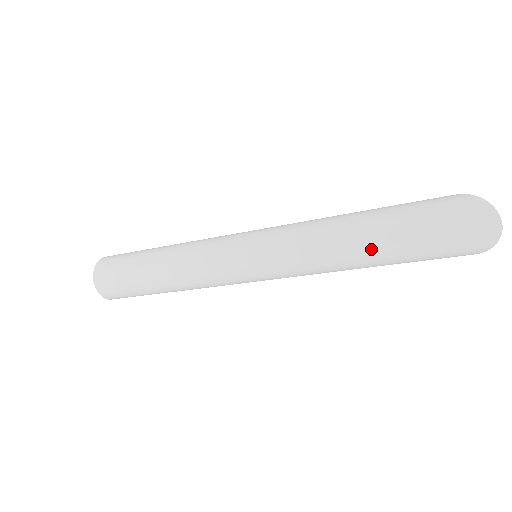
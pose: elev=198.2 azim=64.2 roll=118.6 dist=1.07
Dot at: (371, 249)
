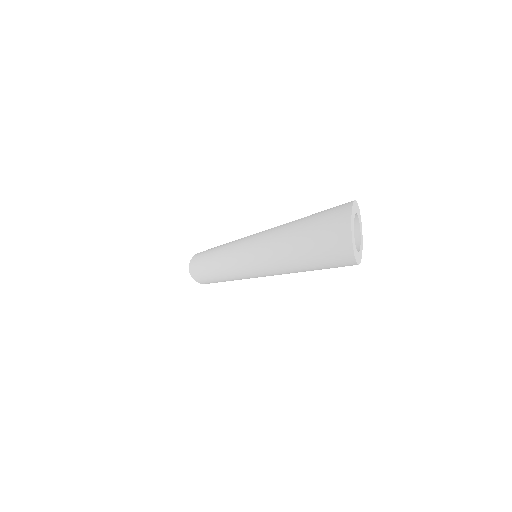
Dot at: (286, 248)
